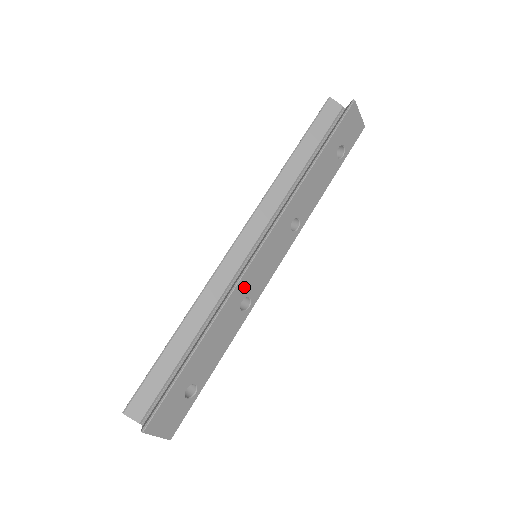
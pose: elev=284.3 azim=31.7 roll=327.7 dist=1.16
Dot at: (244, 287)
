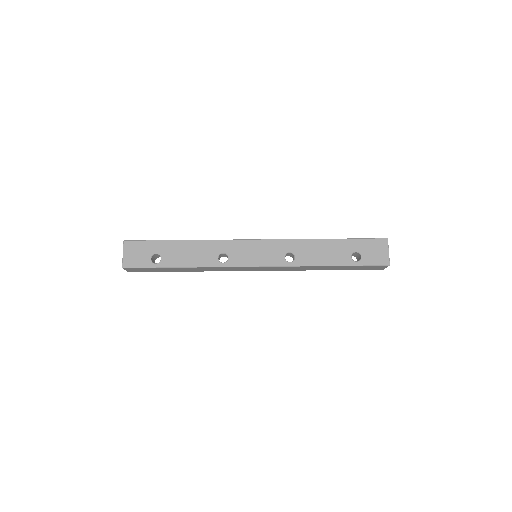
Dot at: (231, 247)
